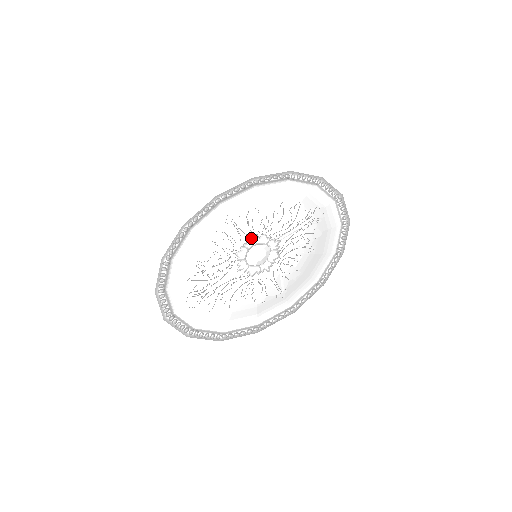
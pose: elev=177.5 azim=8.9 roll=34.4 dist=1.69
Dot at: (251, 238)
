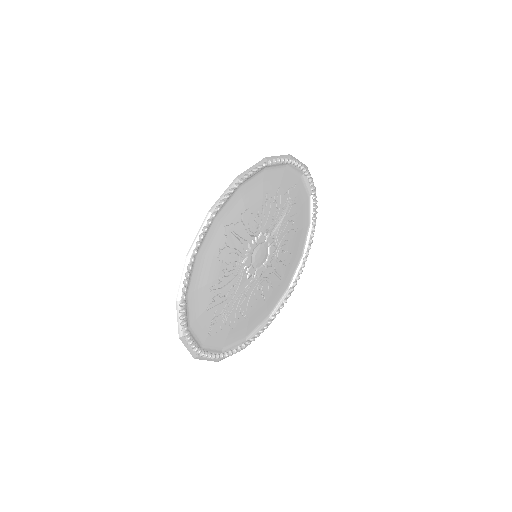
Dot at: (251, 241)
